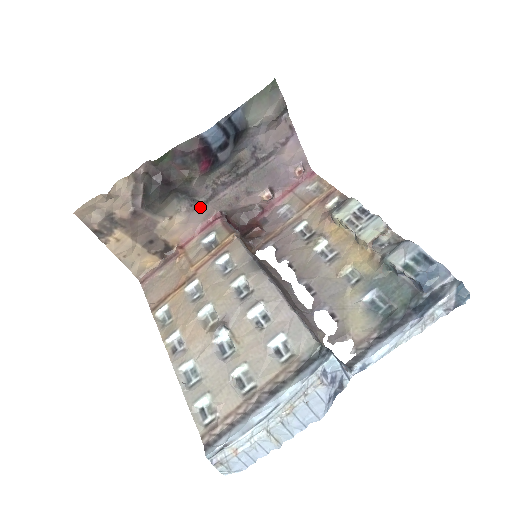
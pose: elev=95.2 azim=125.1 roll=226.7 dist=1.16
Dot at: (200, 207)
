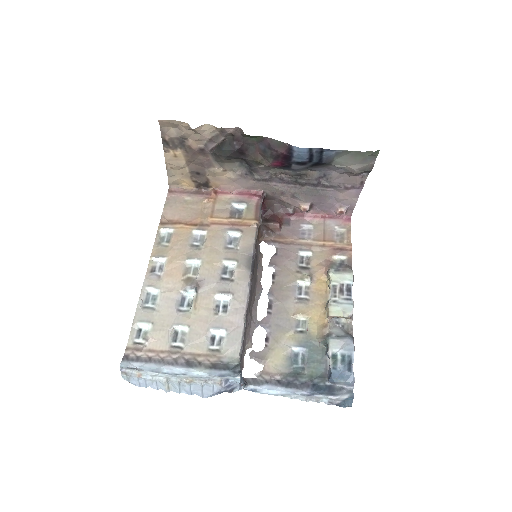
Dot at: (252, 179)
